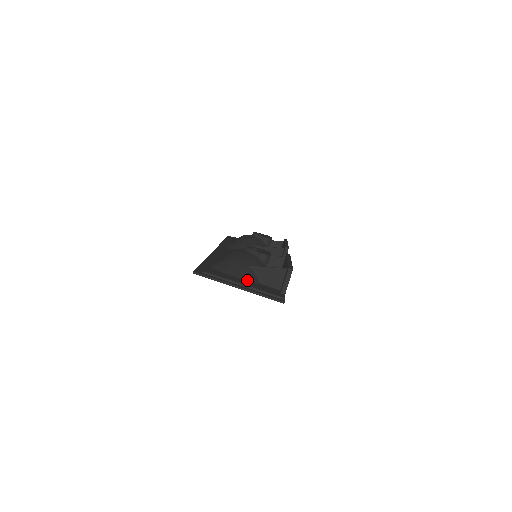
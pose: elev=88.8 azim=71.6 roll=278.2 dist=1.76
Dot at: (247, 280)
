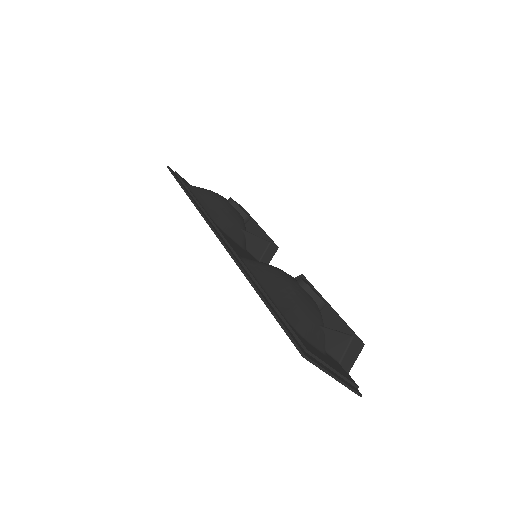
Dot at: (323, 352)
